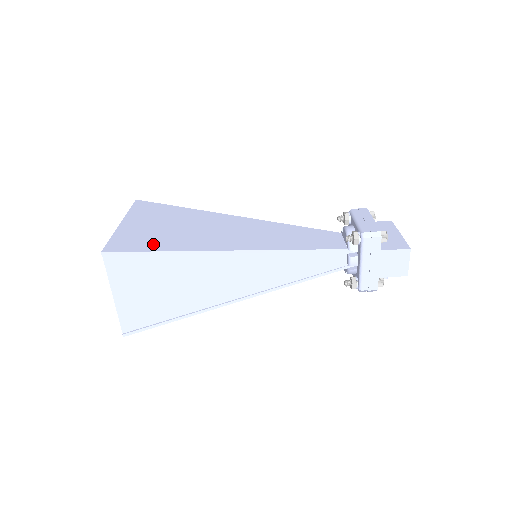
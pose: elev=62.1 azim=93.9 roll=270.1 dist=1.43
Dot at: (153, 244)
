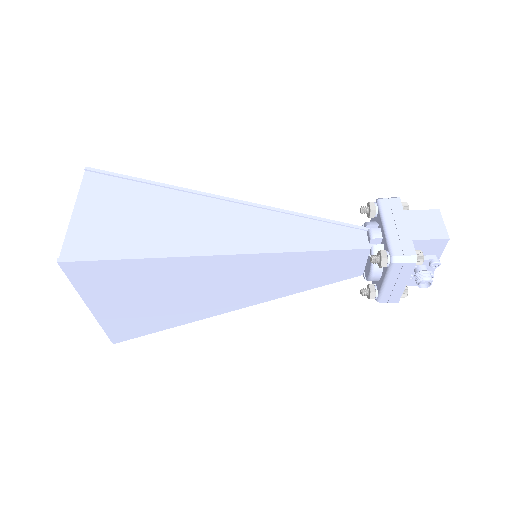
Dot at: occluded
